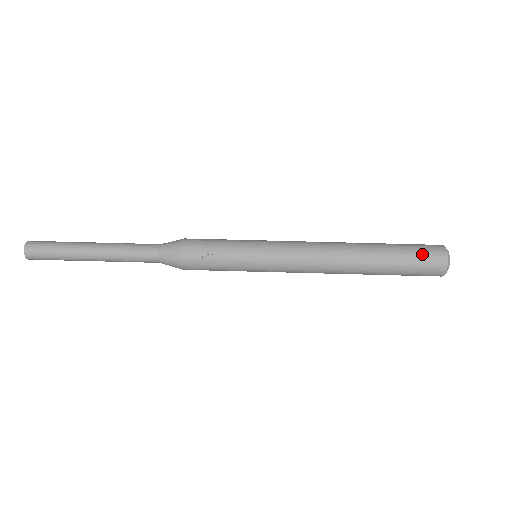
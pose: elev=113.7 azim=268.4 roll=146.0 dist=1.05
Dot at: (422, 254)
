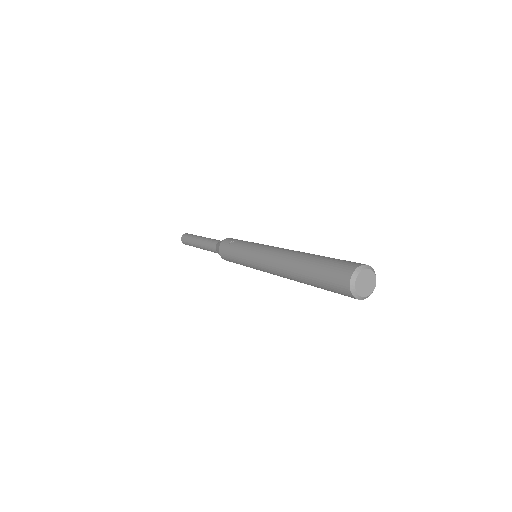
Dot at: (346, 261)
